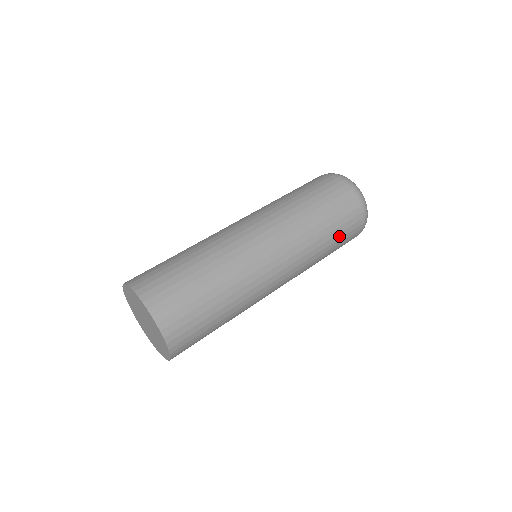
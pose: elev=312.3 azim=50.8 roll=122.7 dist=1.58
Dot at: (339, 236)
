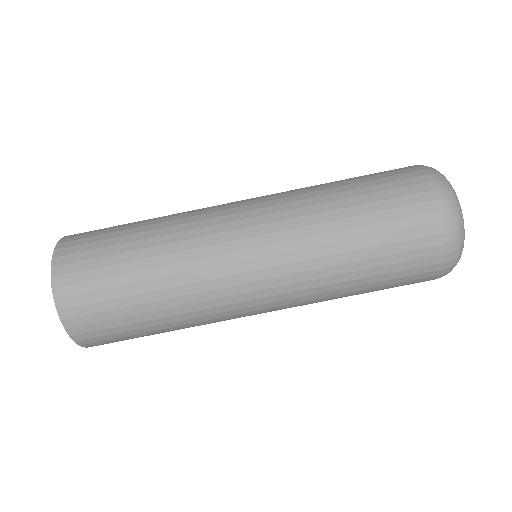
Dot at: (386, 277)
